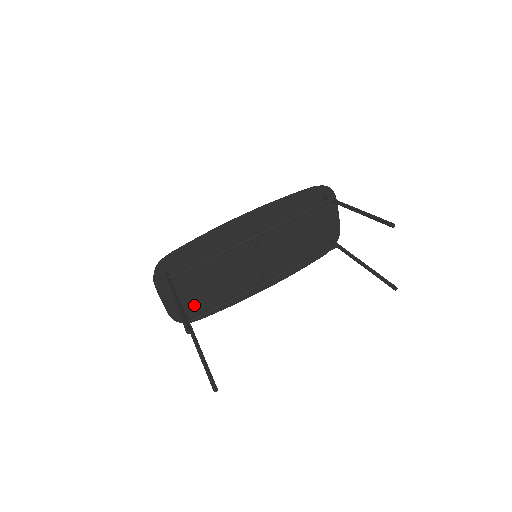
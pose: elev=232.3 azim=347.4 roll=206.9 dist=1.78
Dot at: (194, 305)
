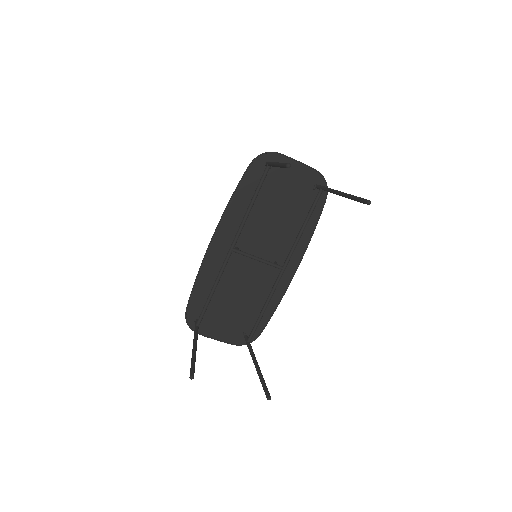
Dot at: (246, 325)
